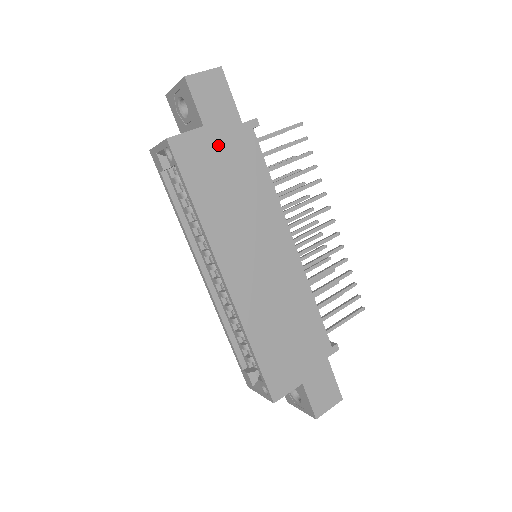
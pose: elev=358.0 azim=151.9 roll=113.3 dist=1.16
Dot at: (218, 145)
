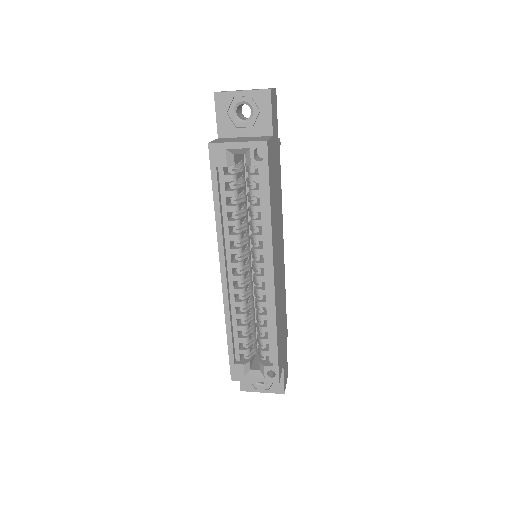
Dot at: (275, 155)
